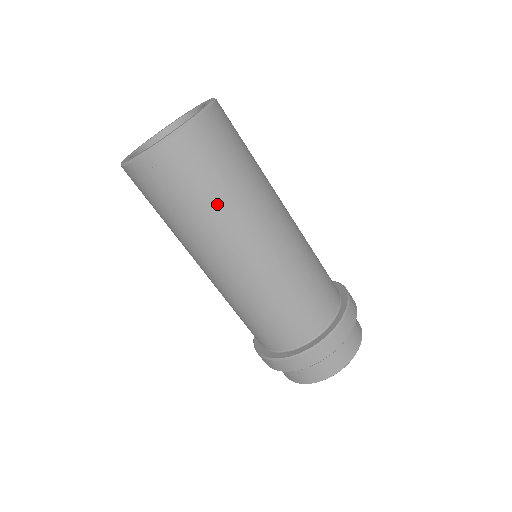
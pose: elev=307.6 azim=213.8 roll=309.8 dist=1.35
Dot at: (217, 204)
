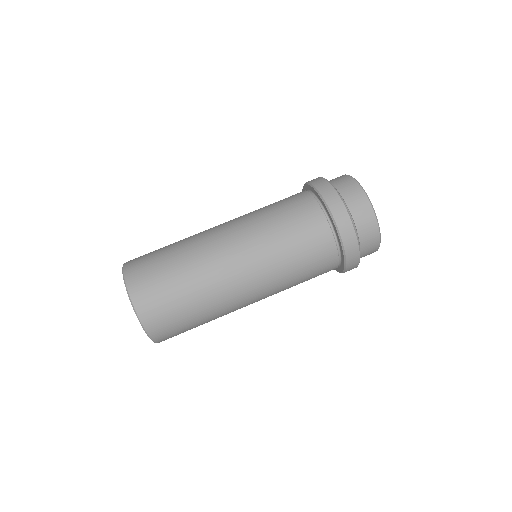
Dot at: (193, 288)
